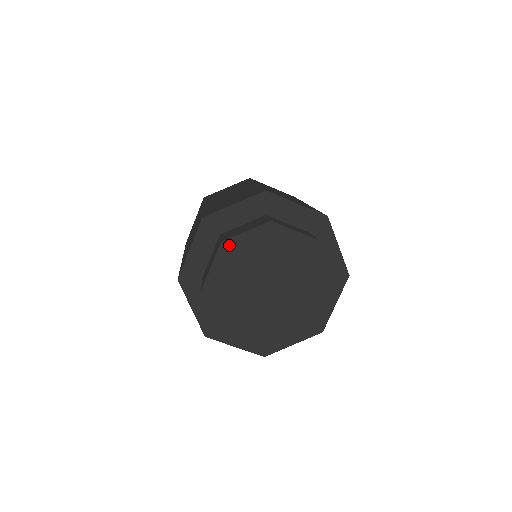
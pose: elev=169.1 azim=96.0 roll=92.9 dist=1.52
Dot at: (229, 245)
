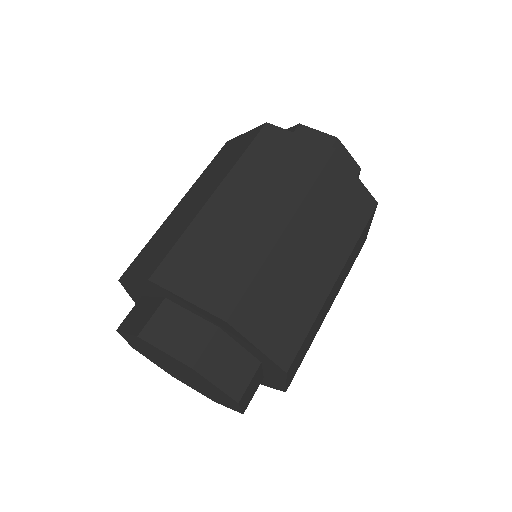
Dot at: (124, 335)
